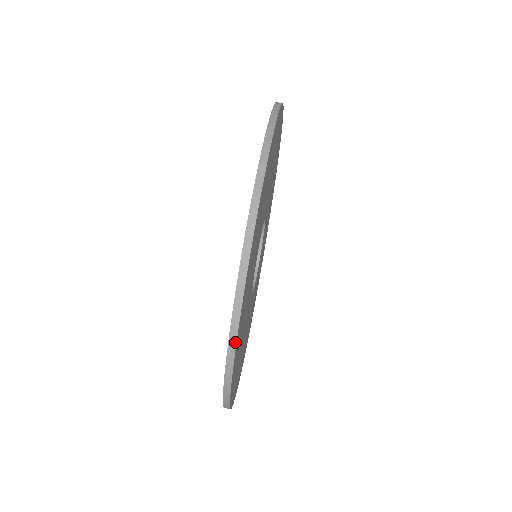
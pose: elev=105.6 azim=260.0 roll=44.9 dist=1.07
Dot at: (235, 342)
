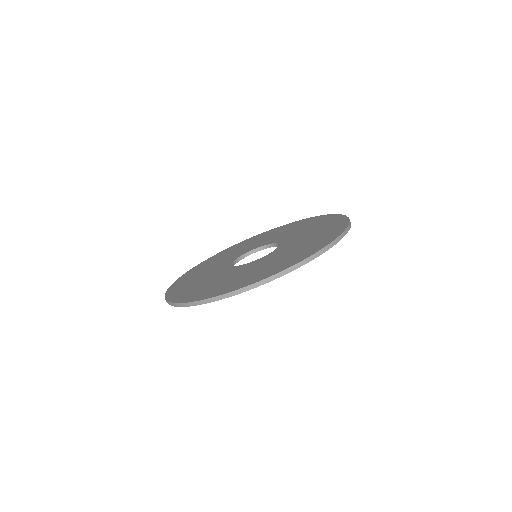
Dot at: (174, 306)
